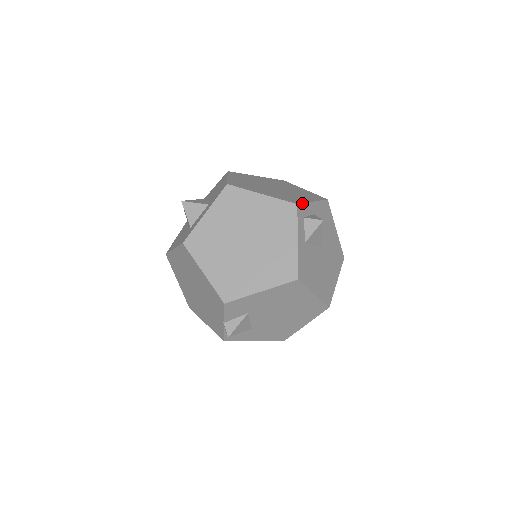
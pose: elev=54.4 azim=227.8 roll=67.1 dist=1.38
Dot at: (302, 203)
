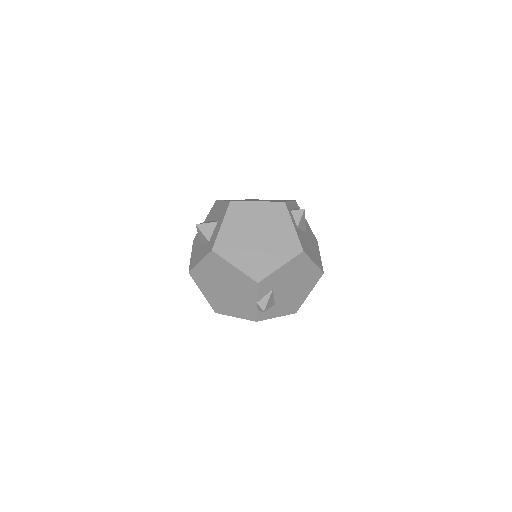
Dot at: (286, 201)
